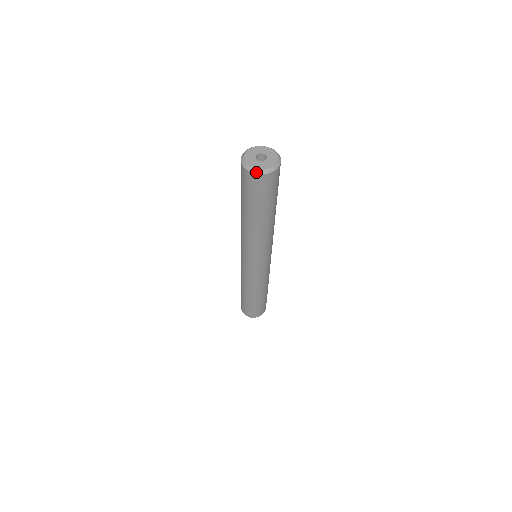
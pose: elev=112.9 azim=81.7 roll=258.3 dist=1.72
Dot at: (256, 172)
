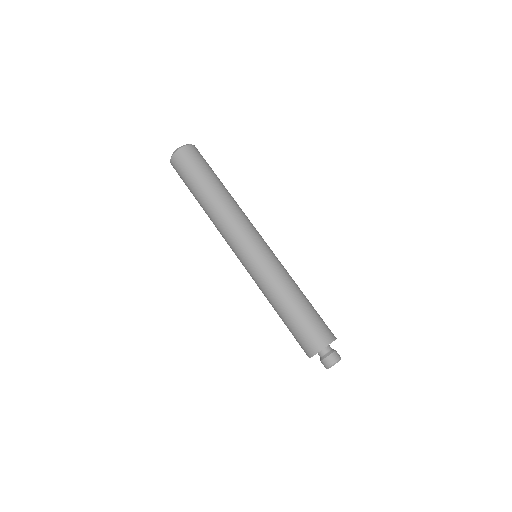
Dot at: (185, 145)
